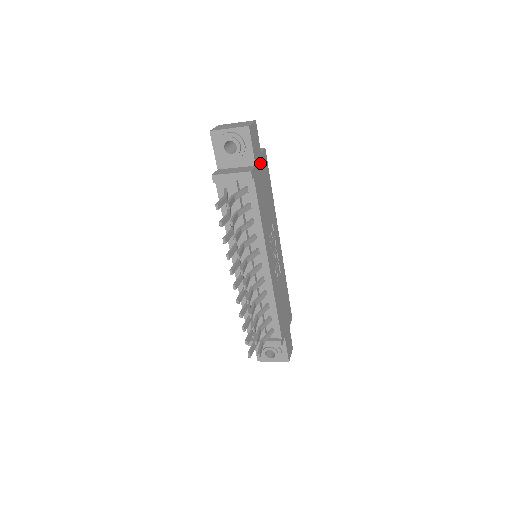
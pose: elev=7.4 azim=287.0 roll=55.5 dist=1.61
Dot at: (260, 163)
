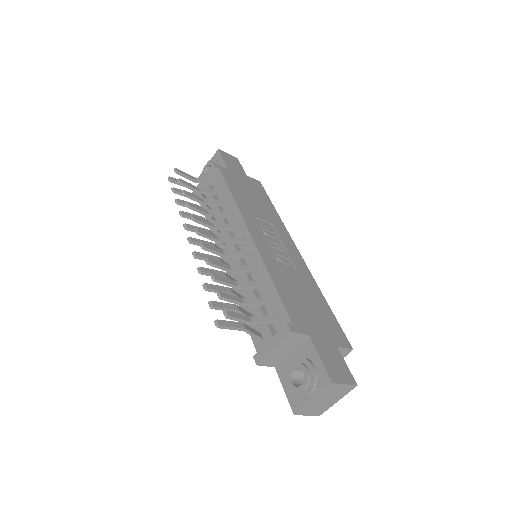
Dot at: (242, 177)
